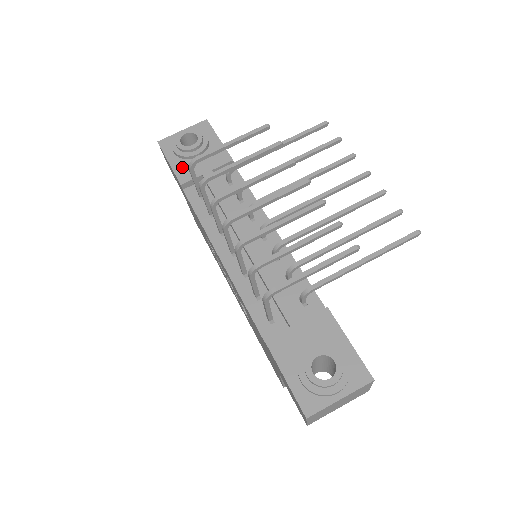
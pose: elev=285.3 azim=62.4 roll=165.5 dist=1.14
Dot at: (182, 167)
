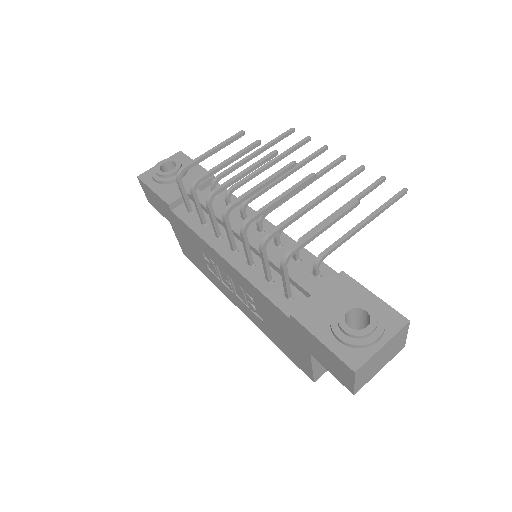
Dot at: (166, 191)
